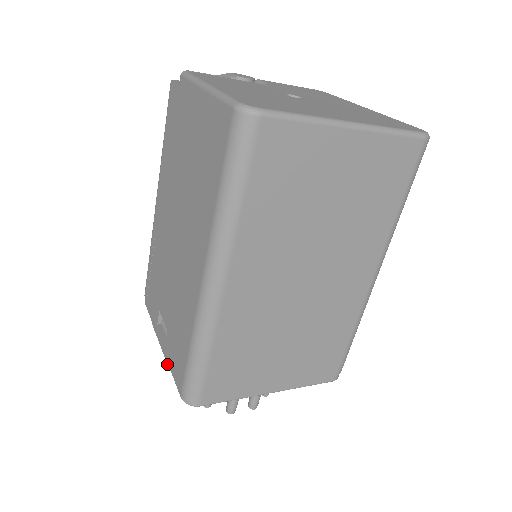
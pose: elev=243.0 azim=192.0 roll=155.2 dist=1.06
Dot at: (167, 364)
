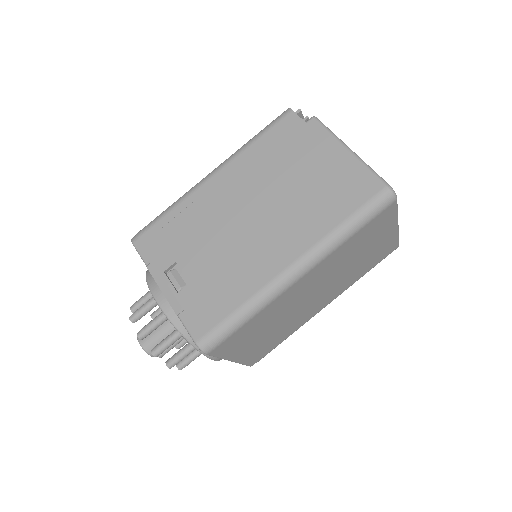
Dot at: (174, 310)
